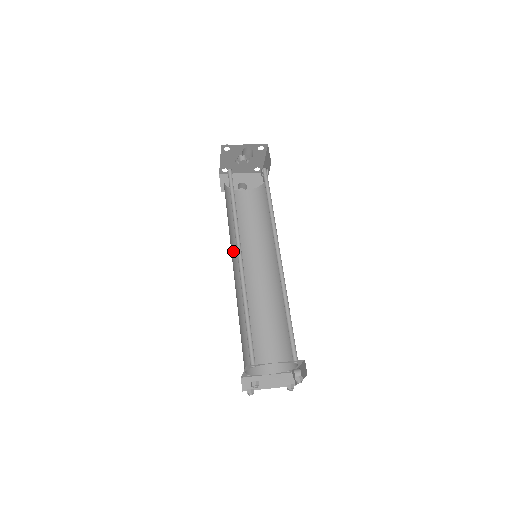
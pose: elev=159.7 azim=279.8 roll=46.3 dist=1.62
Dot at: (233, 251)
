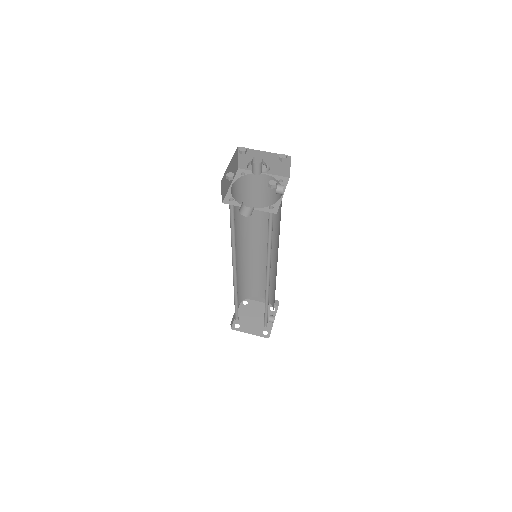
Dot at: (241, 236)
